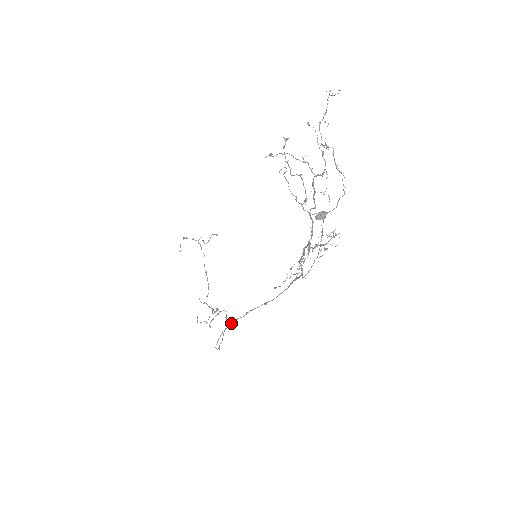
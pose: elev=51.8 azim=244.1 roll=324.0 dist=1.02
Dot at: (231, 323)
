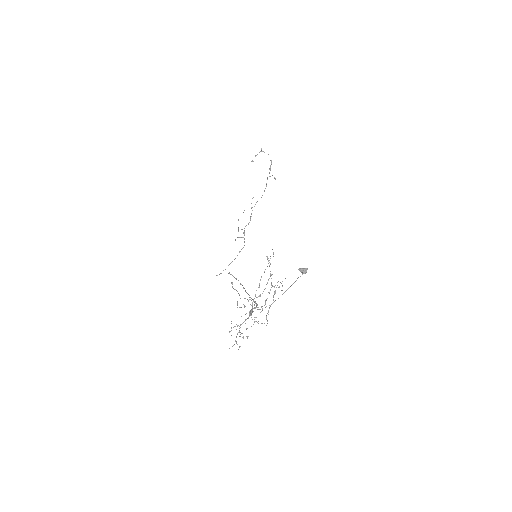
Dot at: occluded
